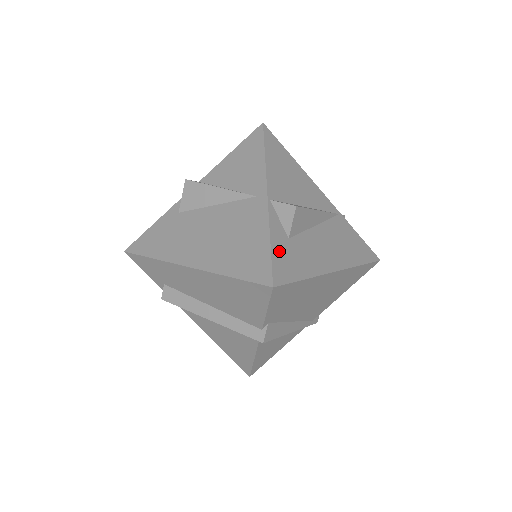
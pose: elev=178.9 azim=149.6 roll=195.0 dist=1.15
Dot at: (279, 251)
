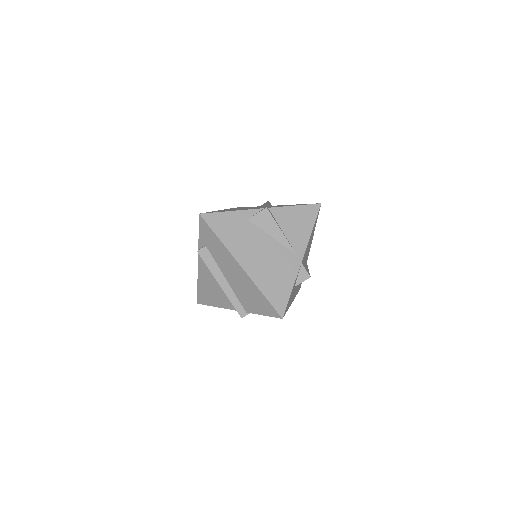
Dot at: occluded
